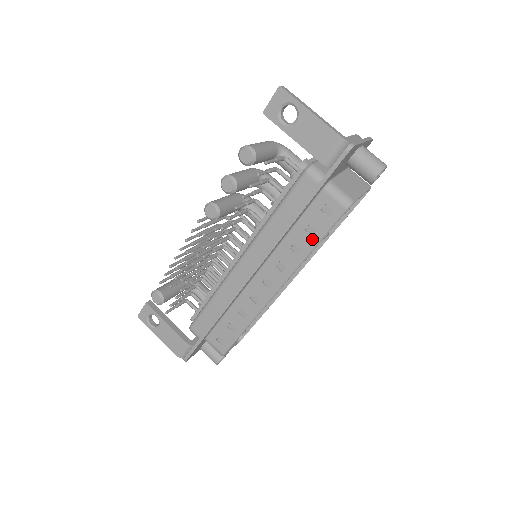
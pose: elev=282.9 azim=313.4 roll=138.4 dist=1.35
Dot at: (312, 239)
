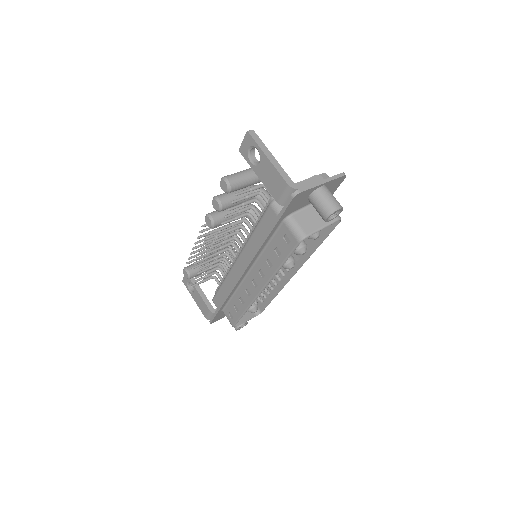
Dot at: (279, 259)
